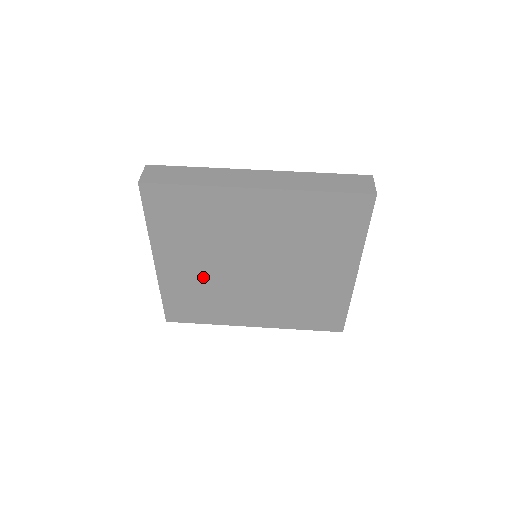
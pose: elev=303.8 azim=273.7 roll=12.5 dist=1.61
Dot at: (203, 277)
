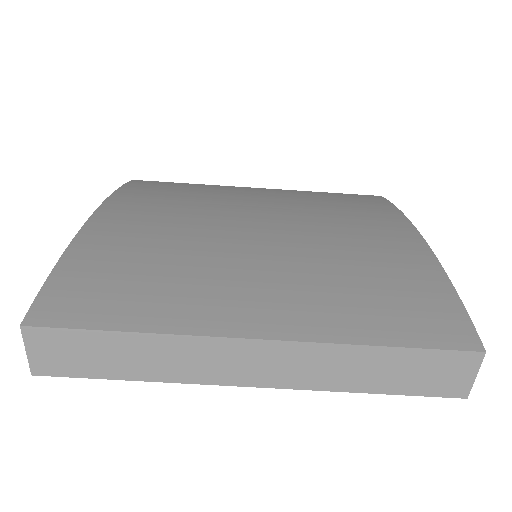
Dot at: occluded
